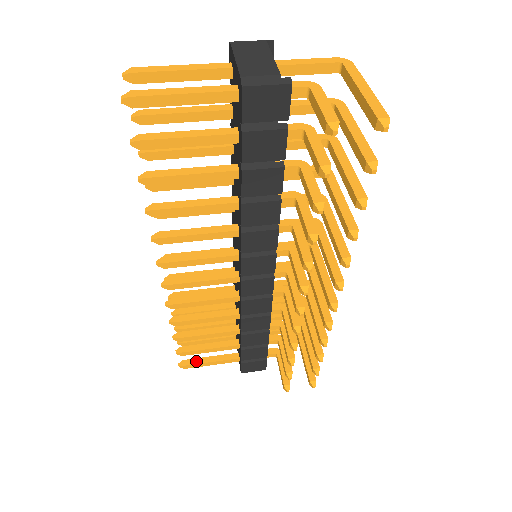
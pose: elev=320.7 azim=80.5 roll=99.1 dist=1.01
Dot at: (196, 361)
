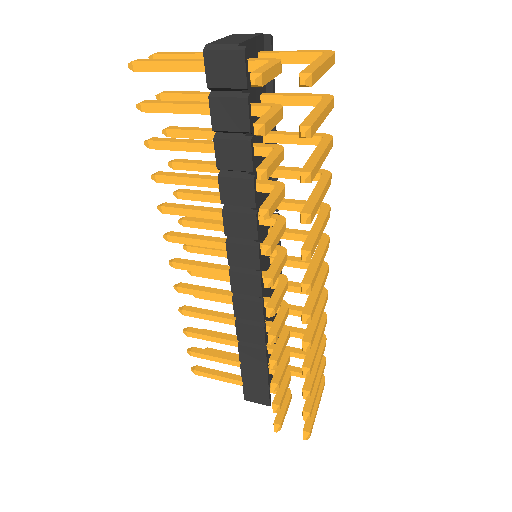
Dot at: (207, 370)
